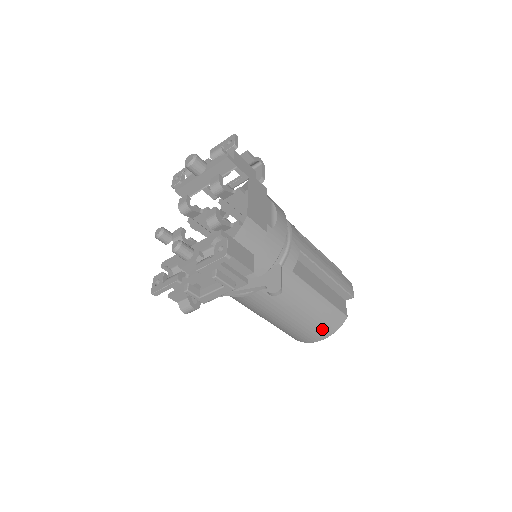
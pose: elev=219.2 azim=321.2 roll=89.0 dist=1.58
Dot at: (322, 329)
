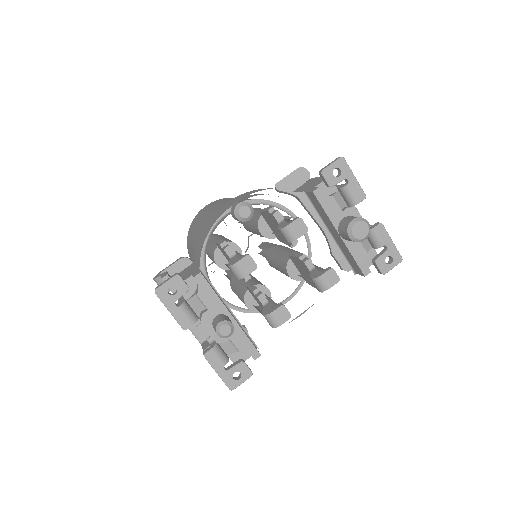
Dot at: occluded
